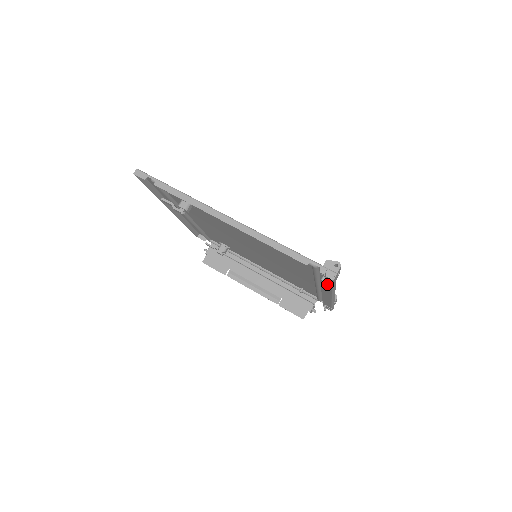
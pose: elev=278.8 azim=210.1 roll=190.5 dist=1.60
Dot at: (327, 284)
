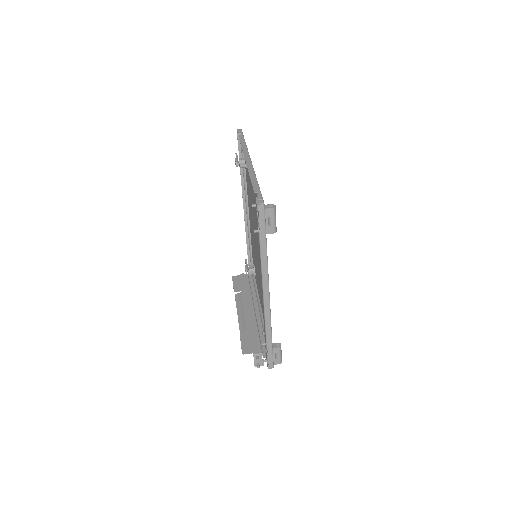
Dot at: (258, 233)
